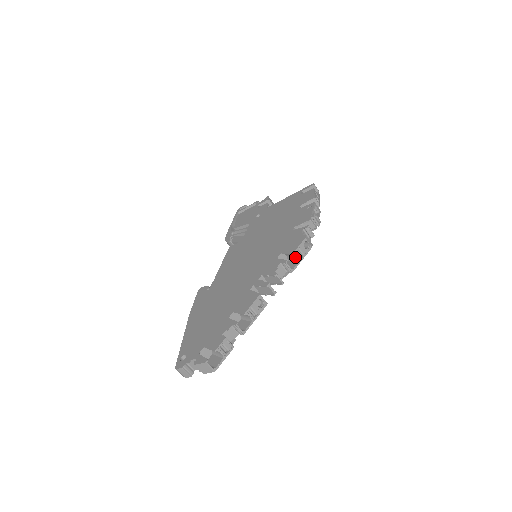
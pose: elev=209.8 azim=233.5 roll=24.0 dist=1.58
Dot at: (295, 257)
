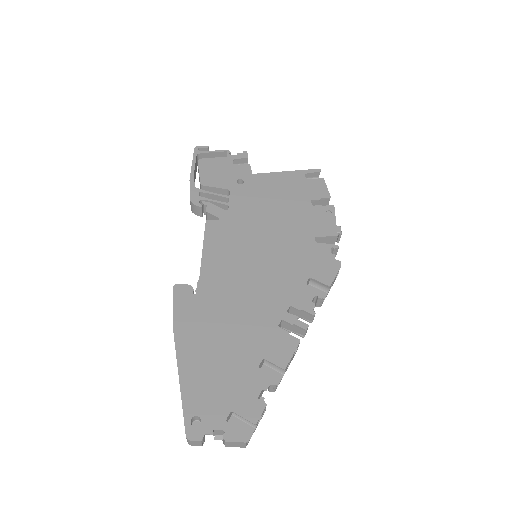
Dot at: (325, 287)
